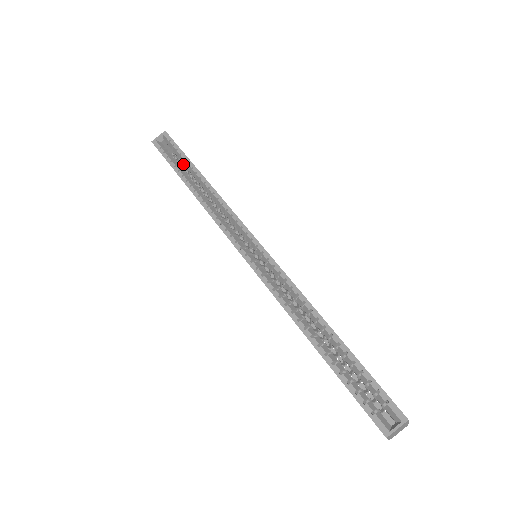
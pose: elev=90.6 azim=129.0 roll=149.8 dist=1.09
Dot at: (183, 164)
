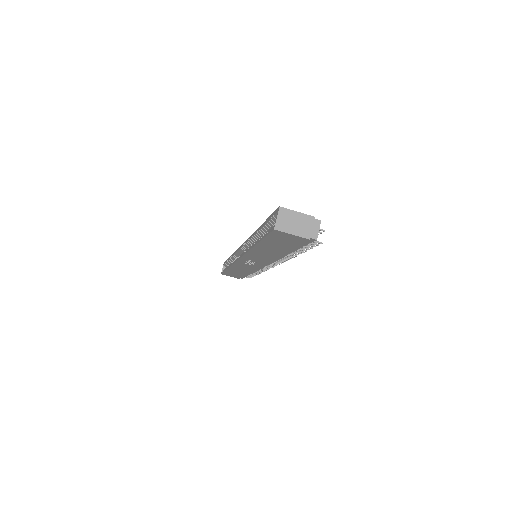
Dot at: occluded
